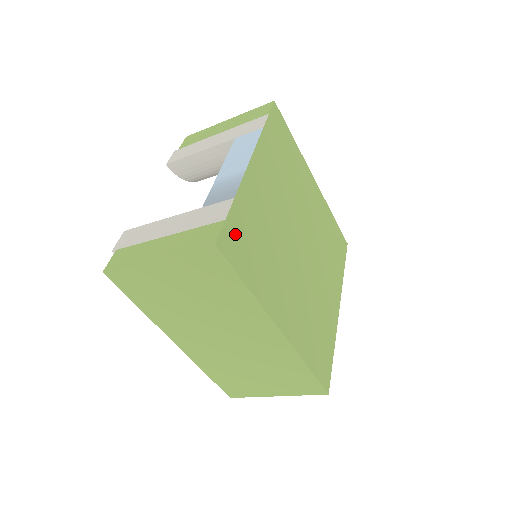
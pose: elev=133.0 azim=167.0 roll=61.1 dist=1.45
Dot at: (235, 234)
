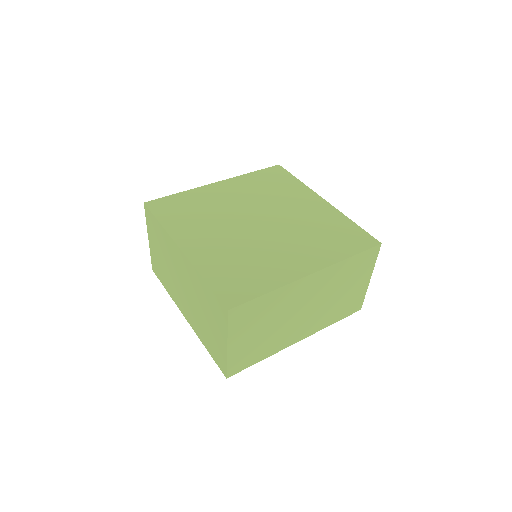
Dot at: (168, 203)
